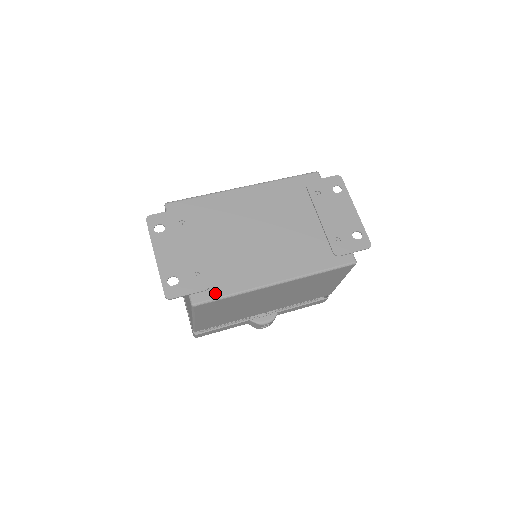
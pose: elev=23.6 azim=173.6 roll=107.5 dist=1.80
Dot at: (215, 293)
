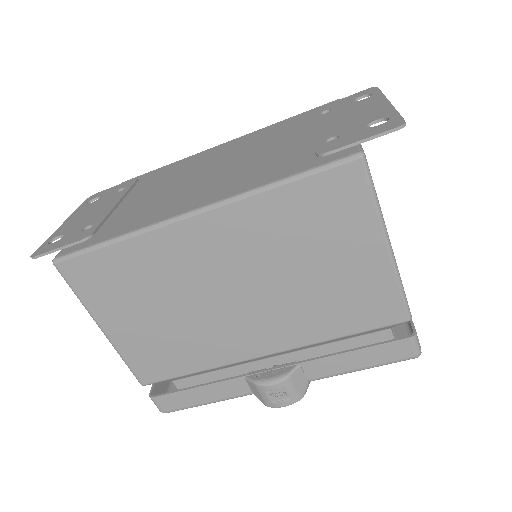
Dot at: (91, 242)
